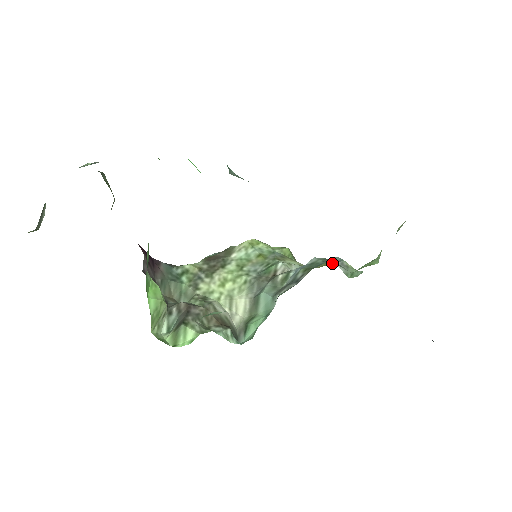
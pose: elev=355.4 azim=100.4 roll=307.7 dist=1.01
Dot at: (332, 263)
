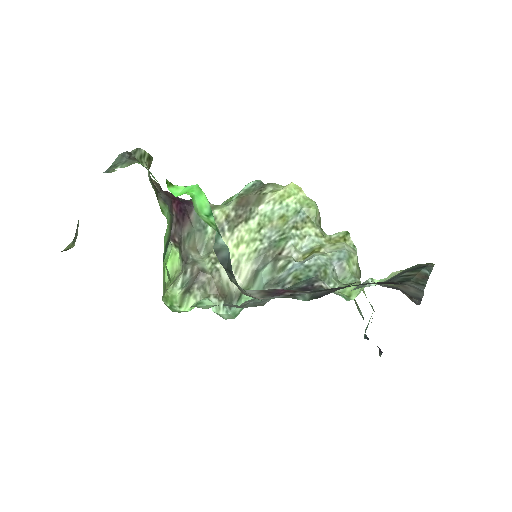
Dot at: (321, 277)
